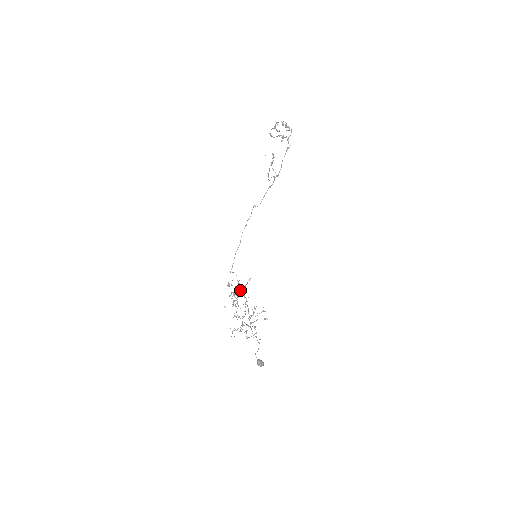
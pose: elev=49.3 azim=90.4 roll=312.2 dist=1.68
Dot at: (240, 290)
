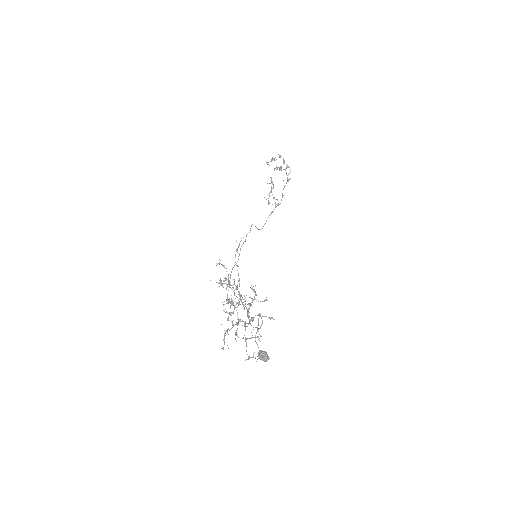
Dot at: occluded
